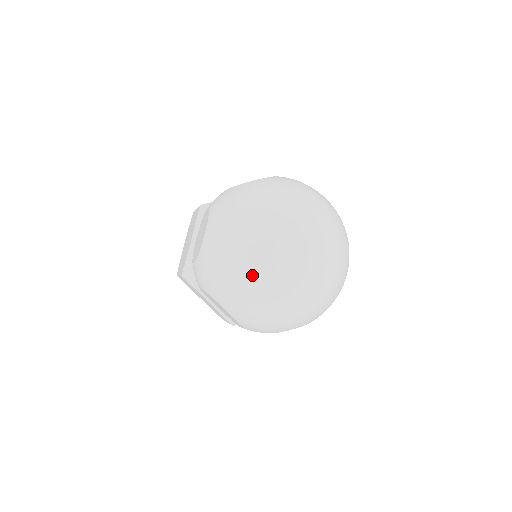
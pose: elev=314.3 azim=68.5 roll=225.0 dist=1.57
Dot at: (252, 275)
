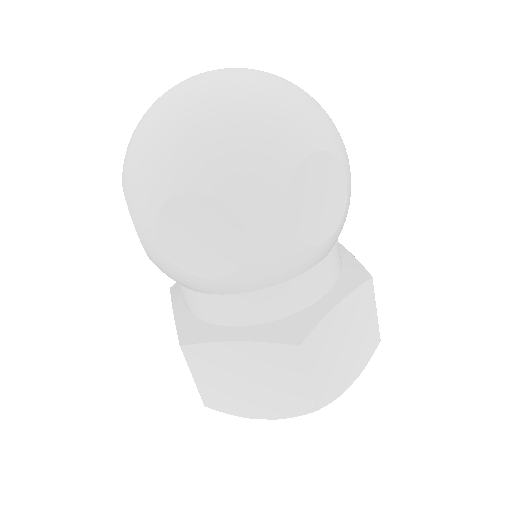
Dot at: occluded
